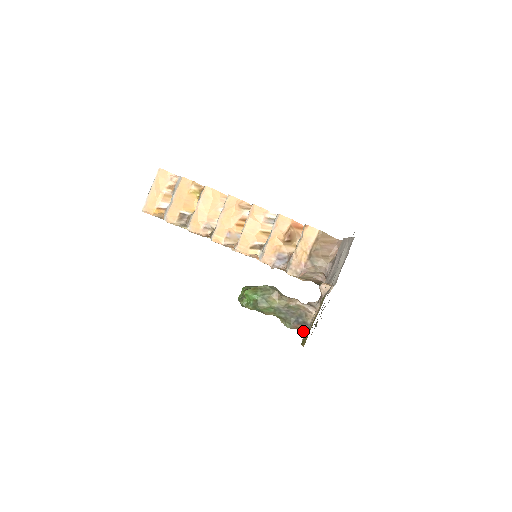
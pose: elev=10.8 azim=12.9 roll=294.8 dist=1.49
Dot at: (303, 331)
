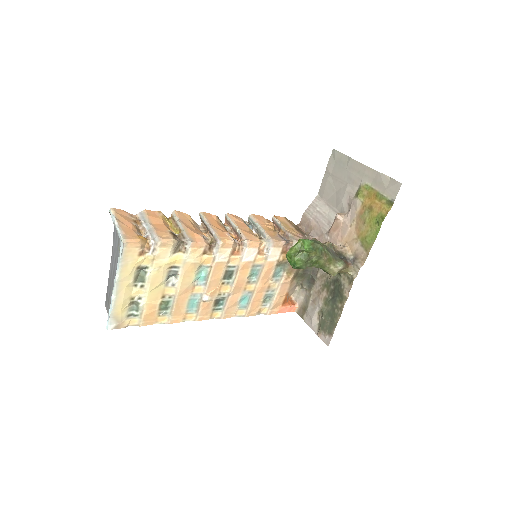
Dot at: (350, 267)
